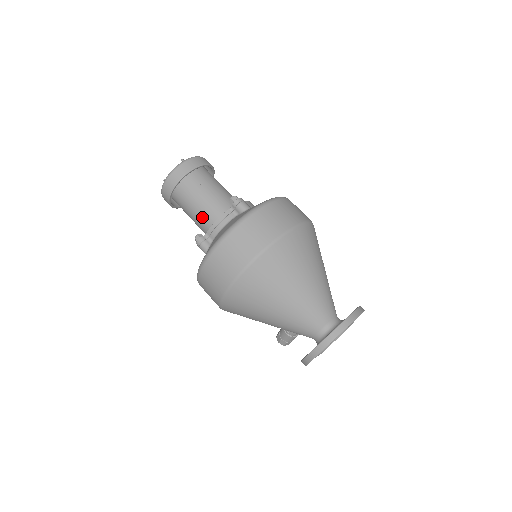
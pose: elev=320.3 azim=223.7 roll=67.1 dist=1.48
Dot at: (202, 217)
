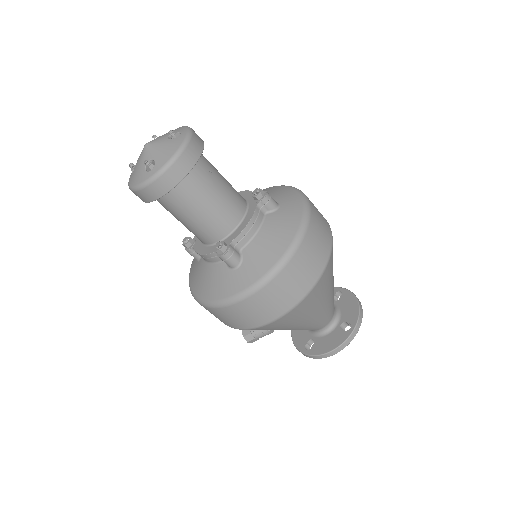
Dot at: (217, 218)
